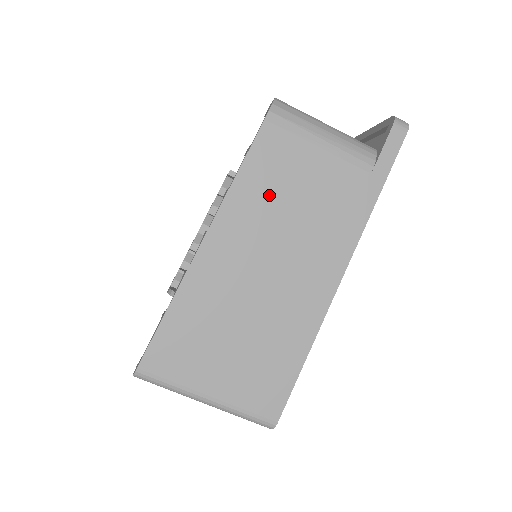
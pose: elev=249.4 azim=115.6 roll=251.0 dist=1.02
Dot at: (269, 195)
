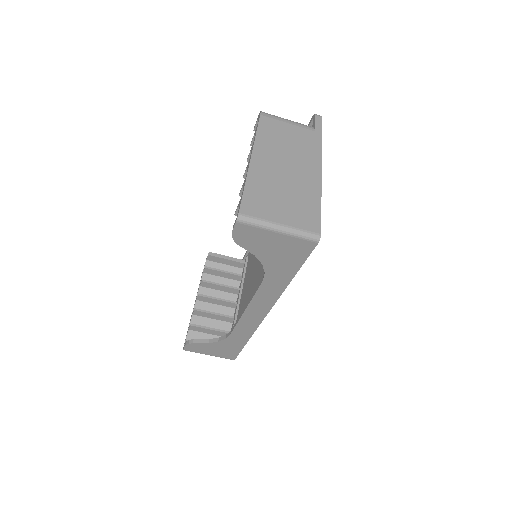
Dot at: (274, 140)
